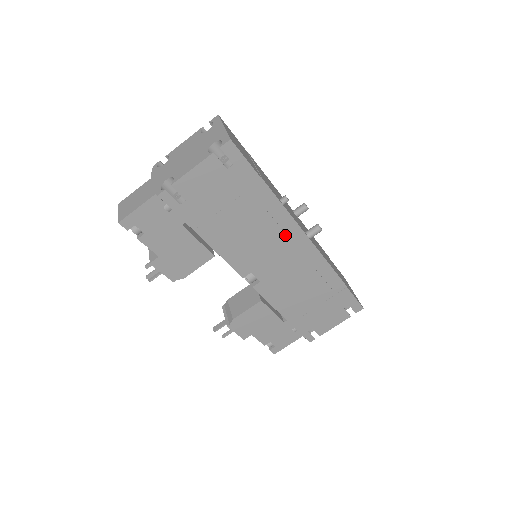
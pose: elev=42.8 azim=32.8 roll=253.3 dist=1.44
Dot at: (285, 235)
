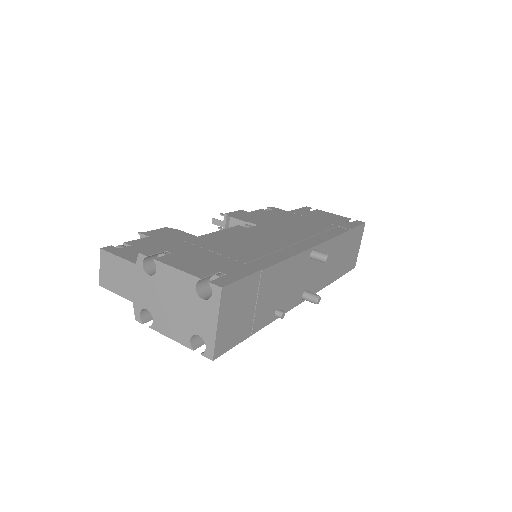
Dot at: occluded
